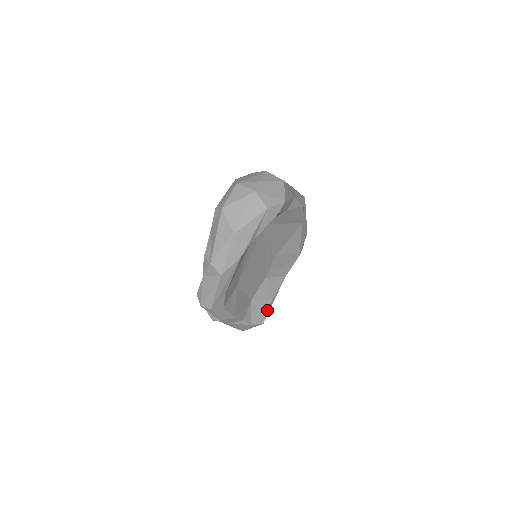
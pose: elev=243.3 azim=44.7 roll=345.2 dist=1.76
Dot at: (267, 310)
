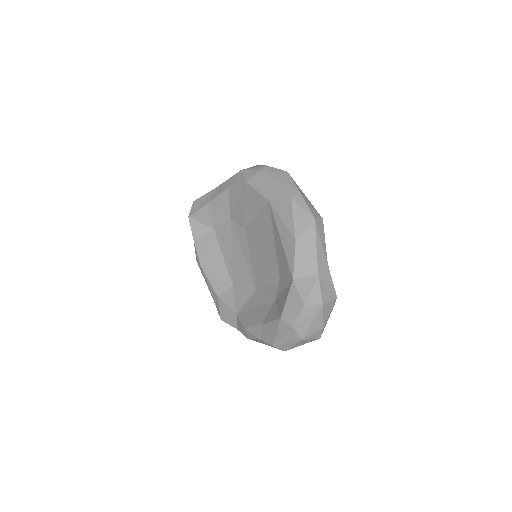
Dot at: occluded
